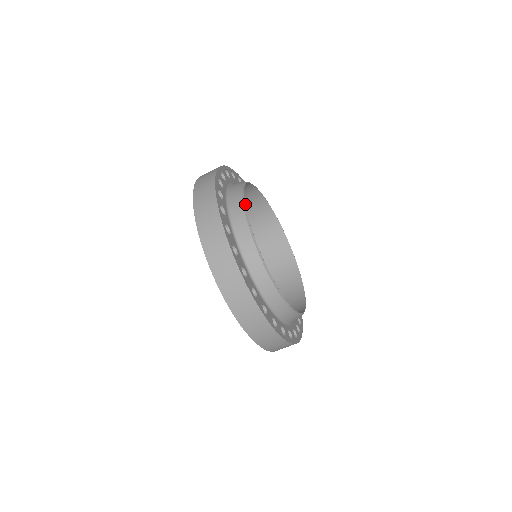
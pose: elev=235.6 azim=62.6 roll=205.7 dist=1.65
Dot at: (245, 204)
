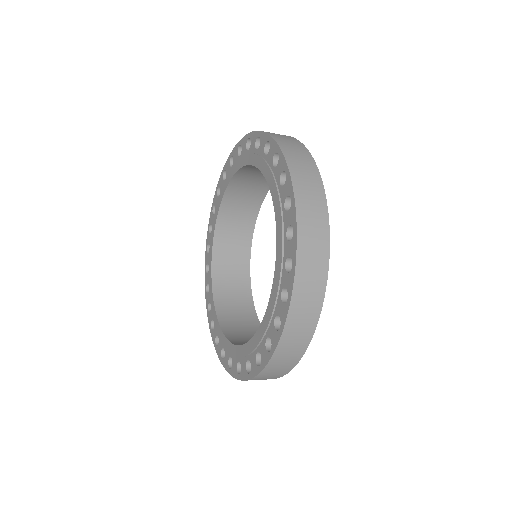
Dot at: (248, 182)
